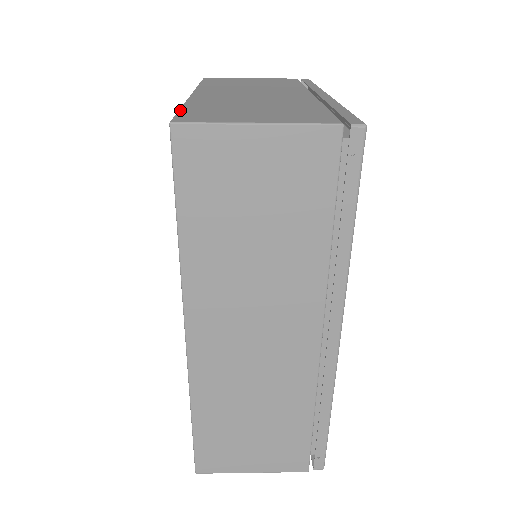
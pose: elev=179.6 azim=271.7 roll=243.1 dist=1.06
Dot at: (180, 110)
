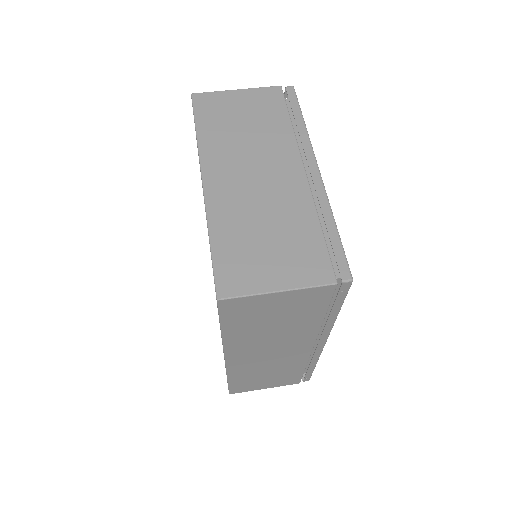
Dot at: (213, 258)
